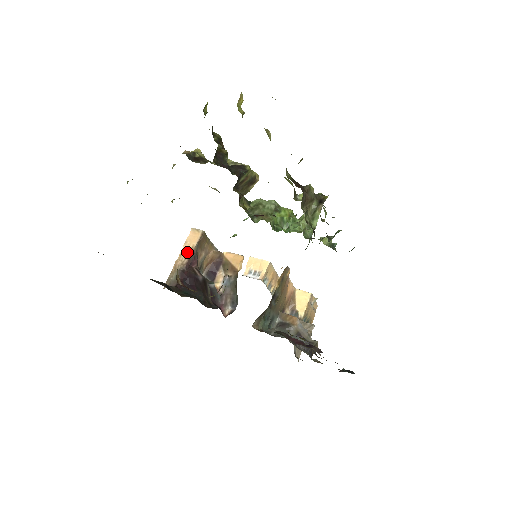
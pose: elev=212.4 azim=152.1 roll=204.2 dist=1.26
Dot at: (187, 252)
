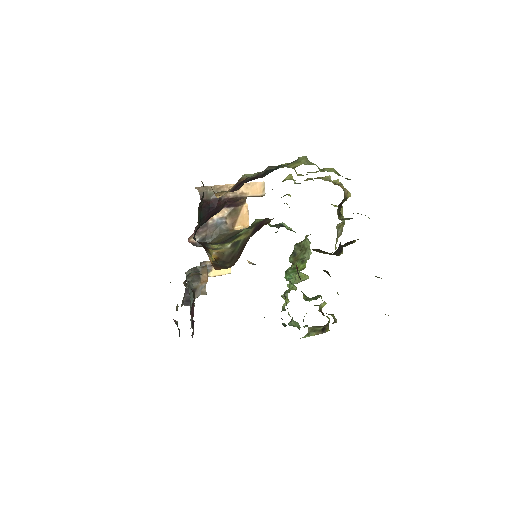
Dot at: (240, 191)
